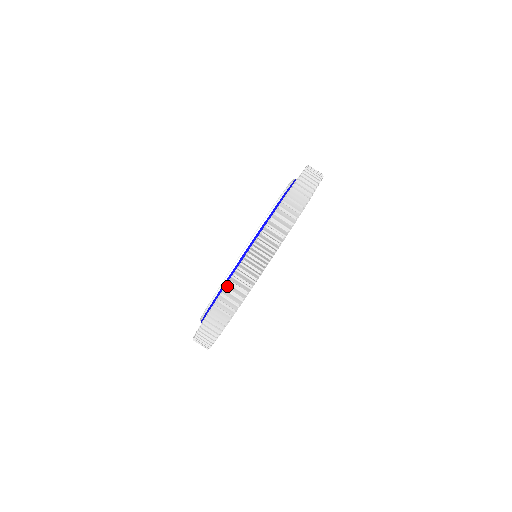
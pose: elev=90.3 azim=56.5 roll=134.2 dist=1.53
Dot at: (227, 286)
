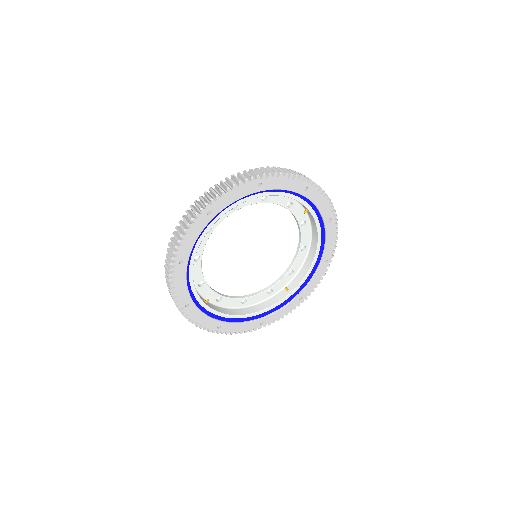
Dot at: (263, 168)
